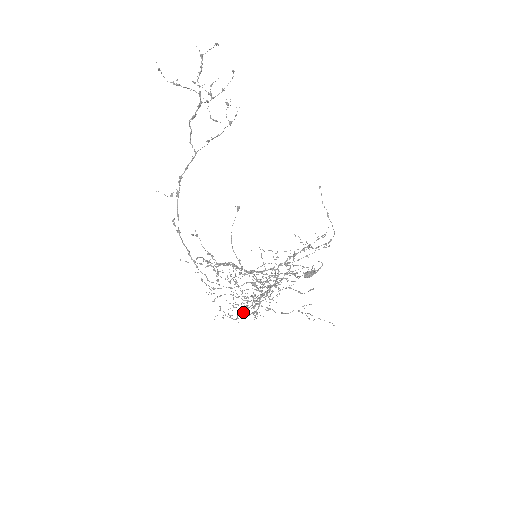
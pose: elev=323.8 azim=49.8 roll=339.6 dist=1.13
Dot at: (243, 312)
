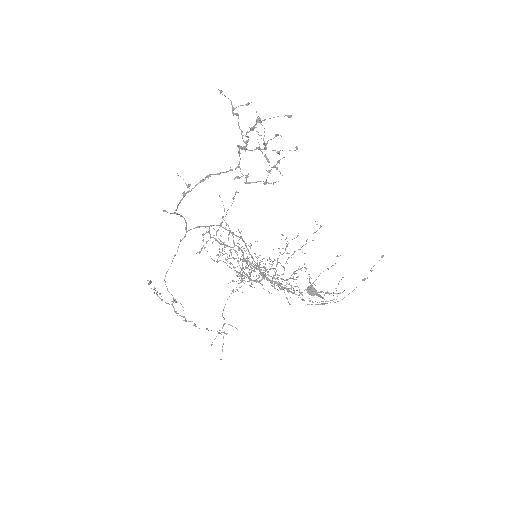
Dot at: (245, 260)
